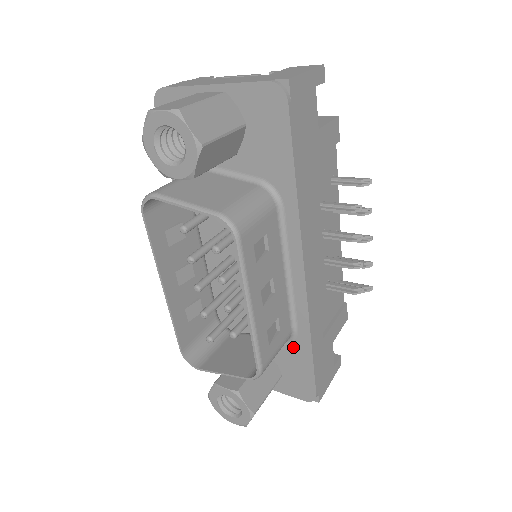
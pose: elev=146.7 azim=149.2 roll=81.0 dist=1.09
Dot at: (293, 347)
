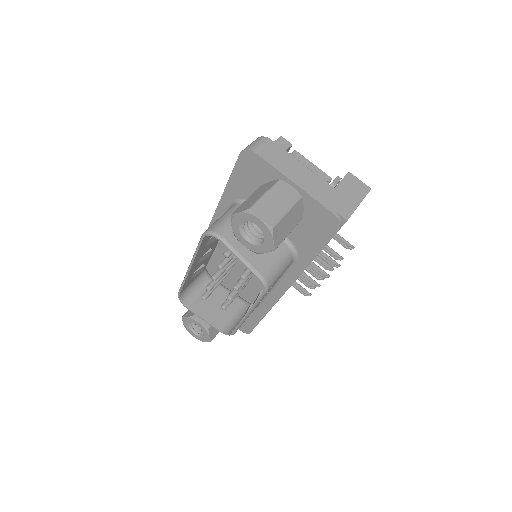
Dot at: occluded
